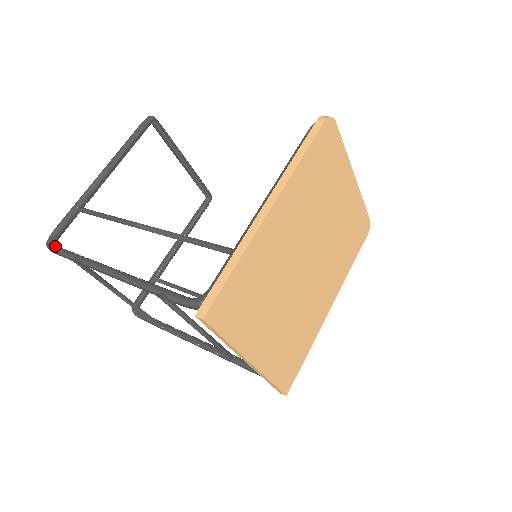
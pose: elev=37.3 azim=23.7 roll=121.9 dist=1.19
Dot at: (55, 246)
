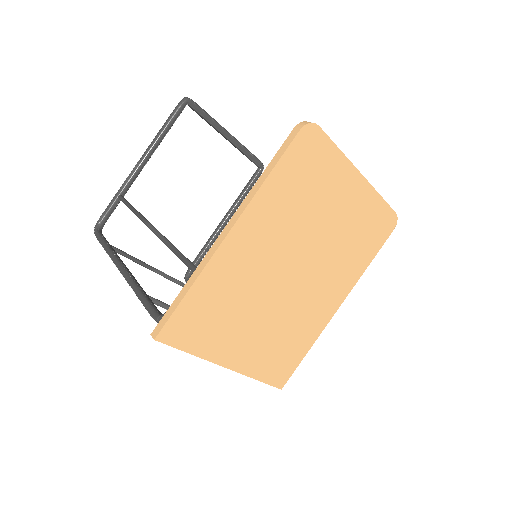
Dot at: (97, 233)
